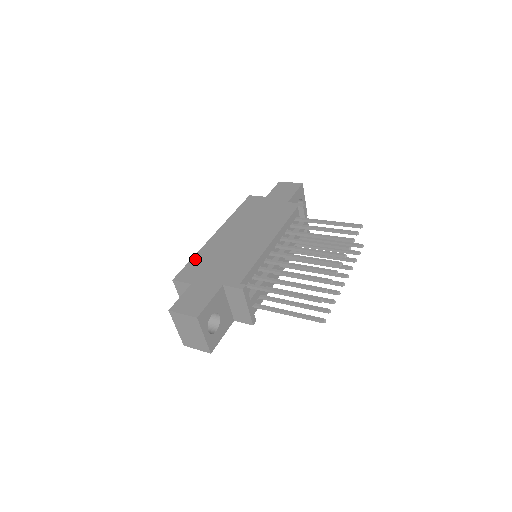
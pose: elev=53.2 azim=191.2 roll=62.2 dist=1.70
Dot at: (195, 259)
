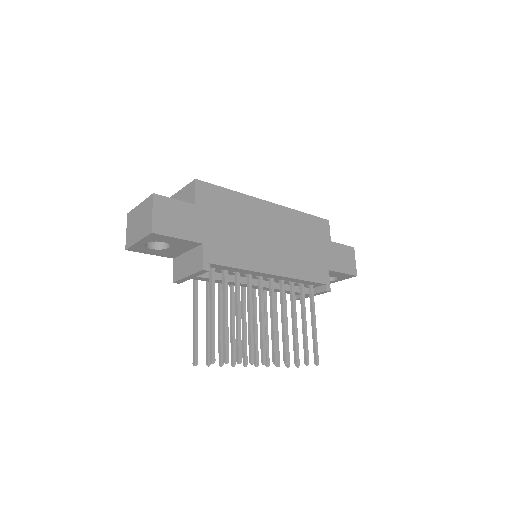
Dot at: (230, 194)
